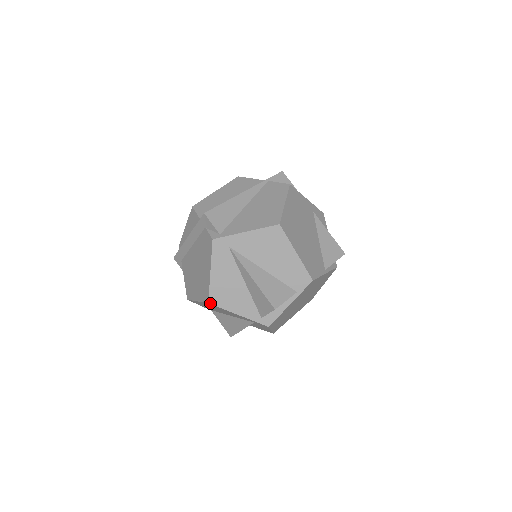
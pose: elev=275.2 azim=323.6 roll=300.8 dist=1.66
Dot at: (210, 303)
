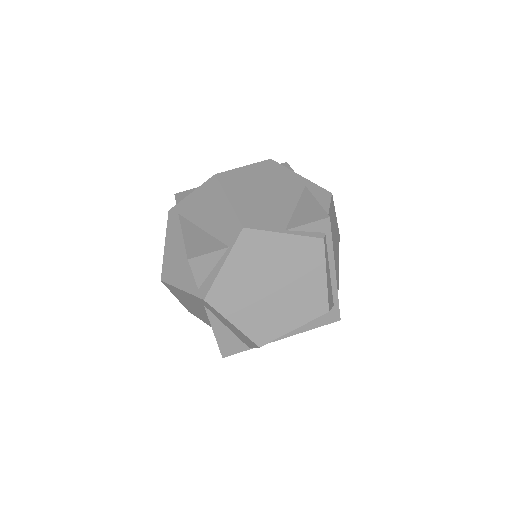
Dot at: (162, 280)
